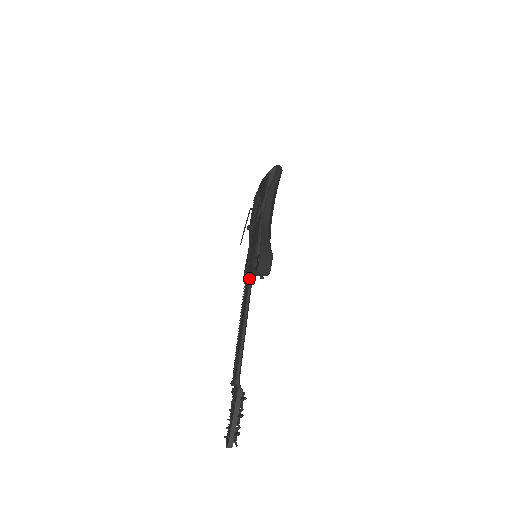
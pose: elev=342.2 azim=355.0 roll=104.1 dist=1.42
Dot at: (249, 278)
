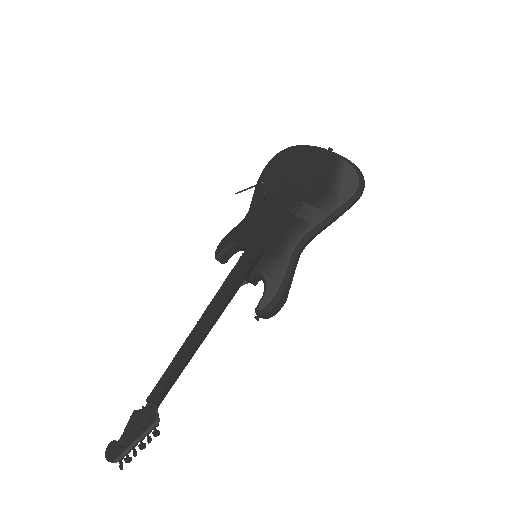
Dot at: occluded
